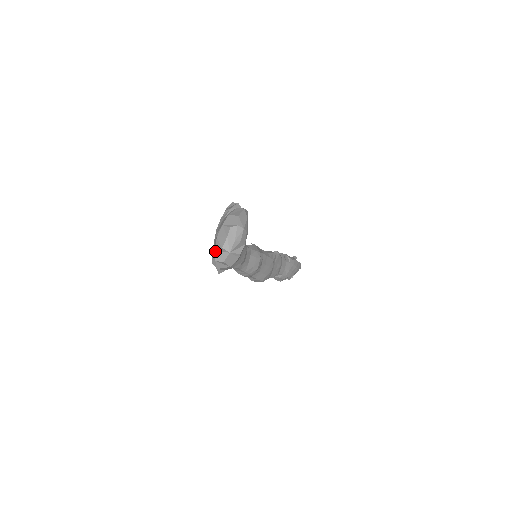
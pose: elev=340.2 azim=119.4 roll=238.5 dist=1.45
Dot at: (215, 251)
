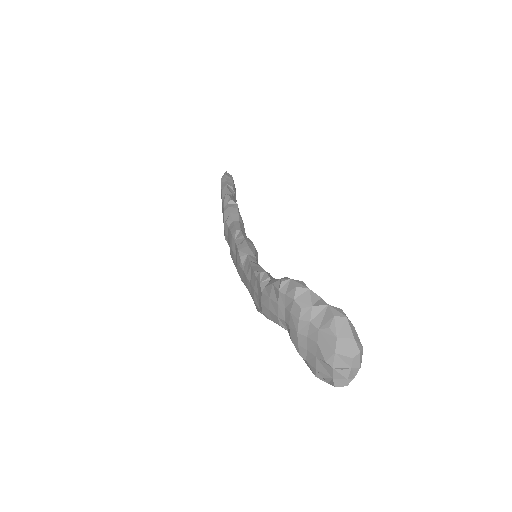
Dot at: (333, 380)
